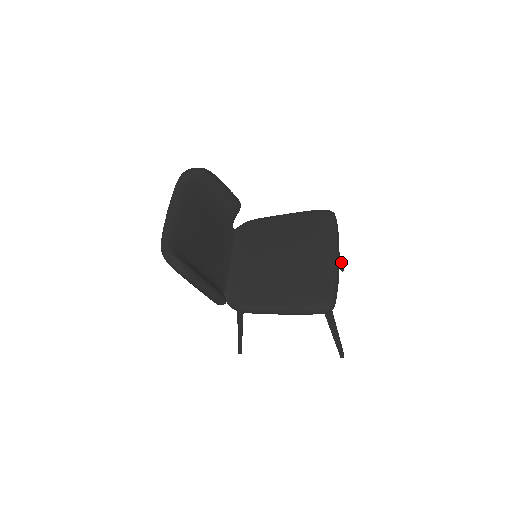
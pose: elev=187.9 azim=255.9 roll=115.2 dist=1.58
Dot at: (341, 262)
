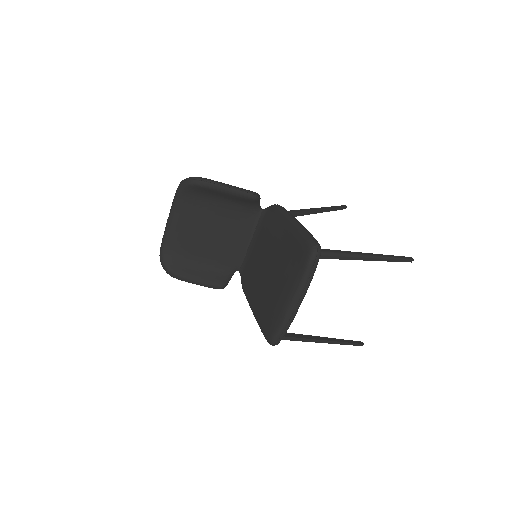
Dot at: (393, 261)
